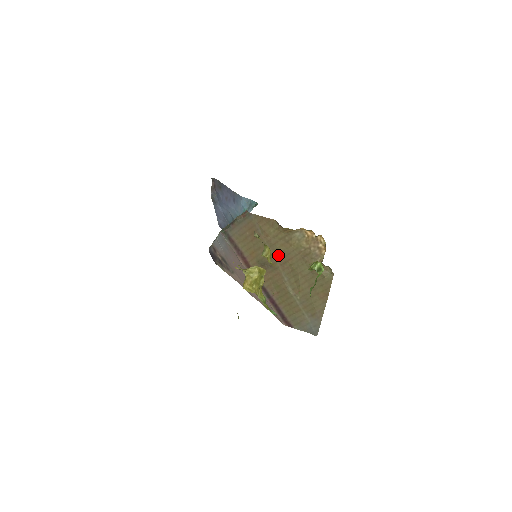
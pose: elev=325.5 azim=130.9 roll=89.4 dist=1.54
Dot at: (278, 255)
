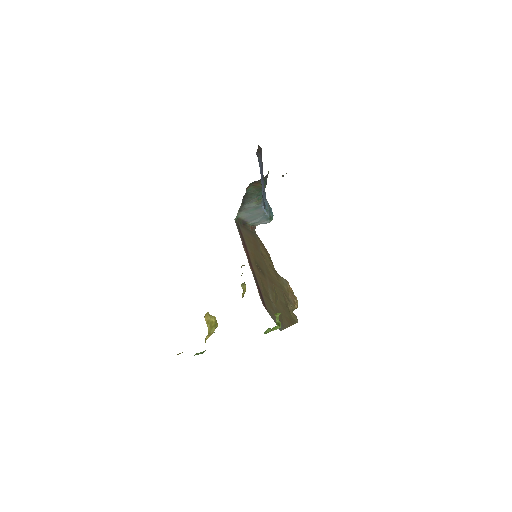
Dot at: (268, 274)
